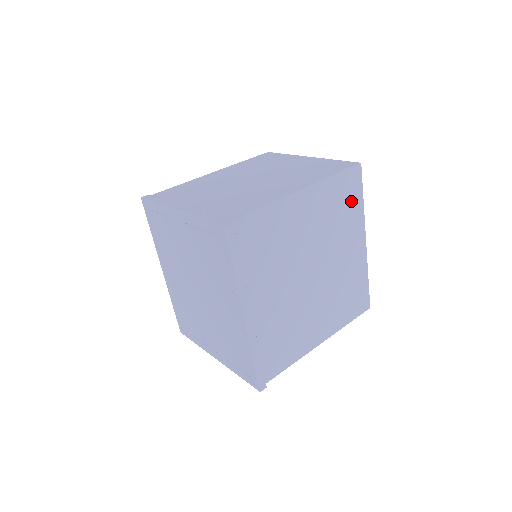
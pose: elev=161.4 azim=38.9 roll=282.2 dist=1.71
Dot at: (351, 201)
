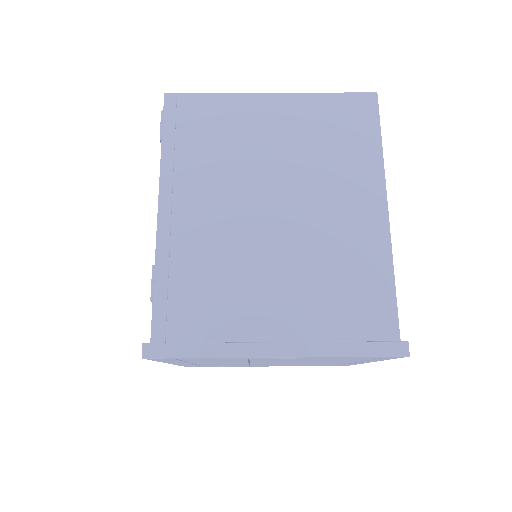
Dot at: occluded
